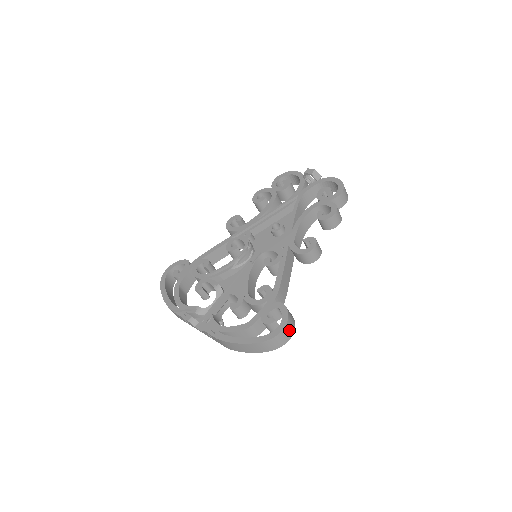
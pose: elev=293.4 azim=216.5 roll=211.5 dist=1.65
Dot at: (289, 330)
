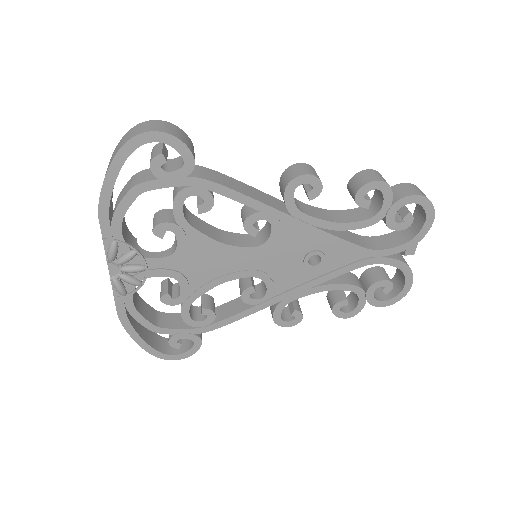
Dot at: (162, 127)
